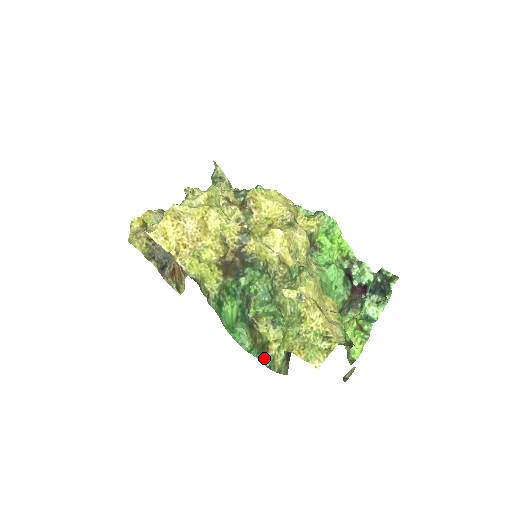
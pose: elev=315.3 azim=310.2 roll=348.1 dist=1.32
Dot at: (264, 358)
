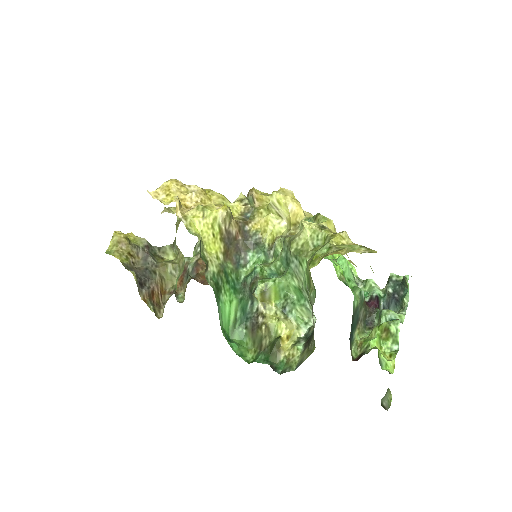
Dot at: (274, 364)
